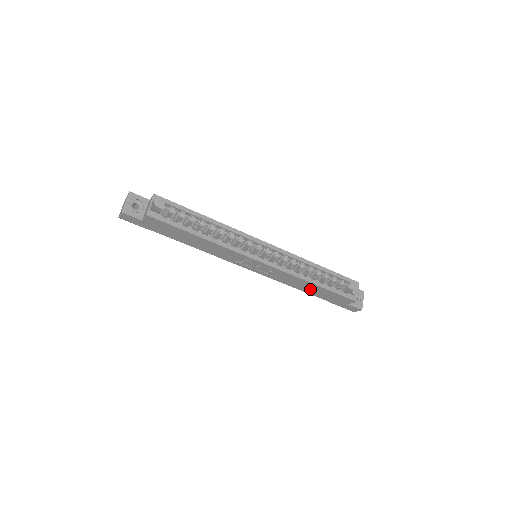
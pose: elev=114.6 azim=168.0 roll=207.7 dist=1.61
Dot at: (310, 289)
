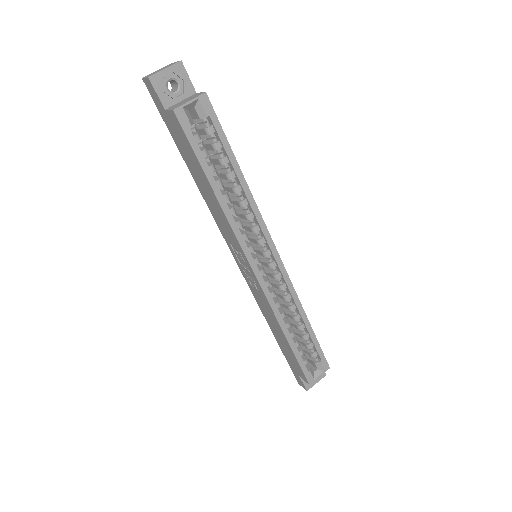
Dot at: (278, 333)
